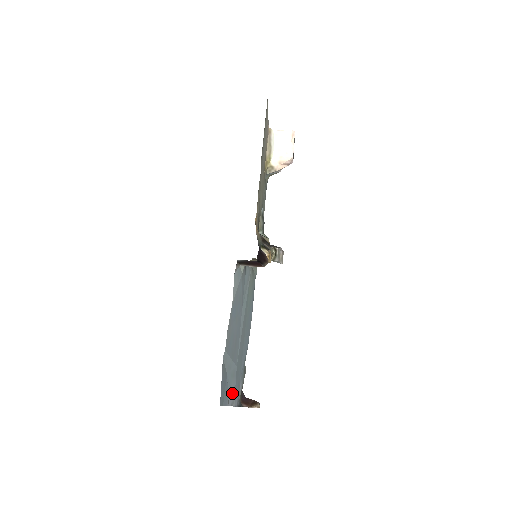
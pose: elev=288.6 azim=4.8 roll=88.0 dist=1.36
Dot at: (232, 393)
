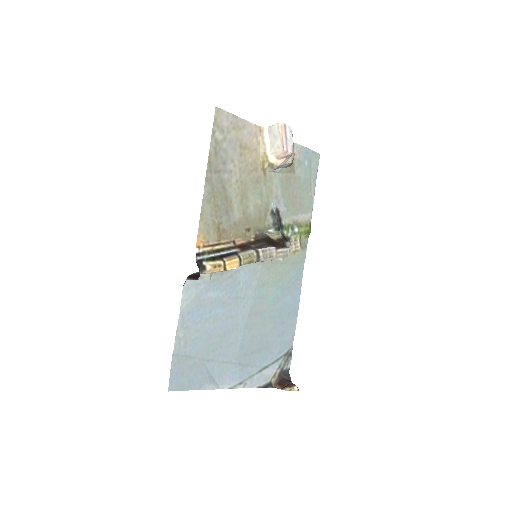
Dot at: (231, 378)
